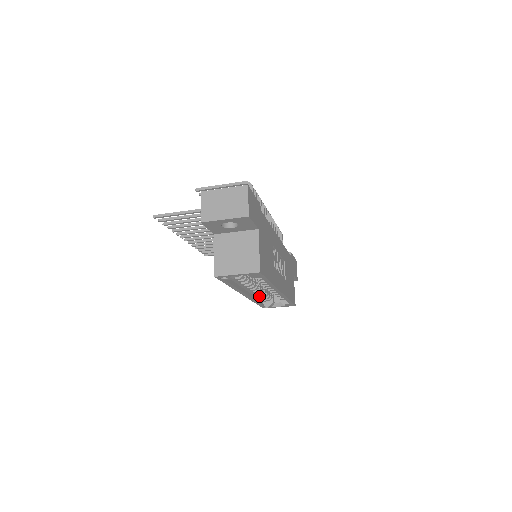
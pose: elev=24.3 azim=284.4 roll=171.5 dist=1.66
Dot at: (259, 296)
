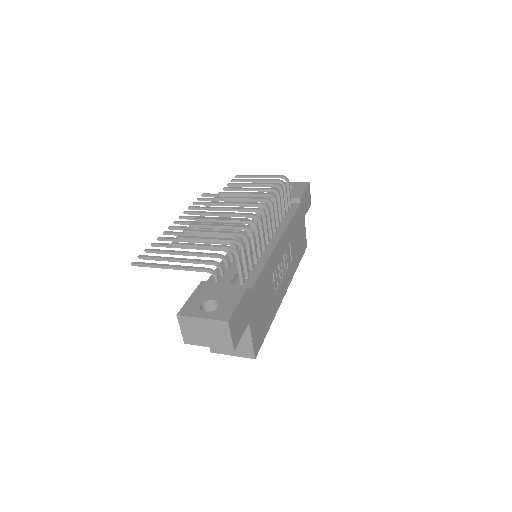
Dot at: occluded
